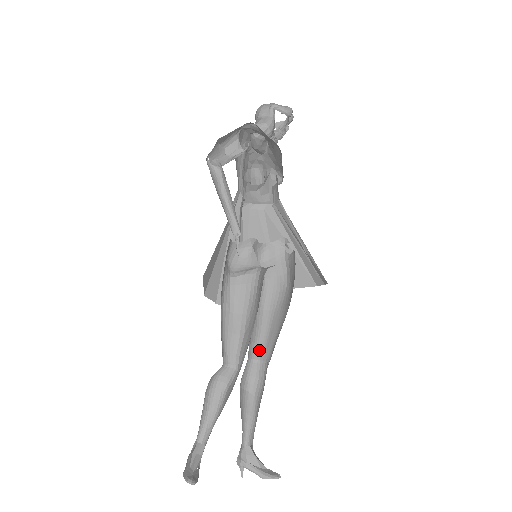
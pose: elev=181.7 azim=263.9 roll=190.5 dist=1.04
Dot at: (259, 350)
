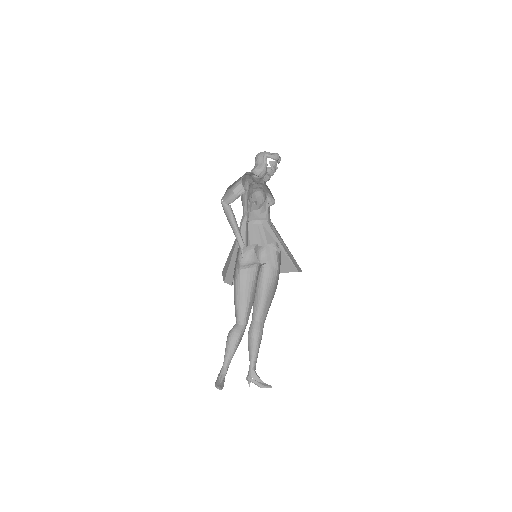
Dot at: (260, 314)
